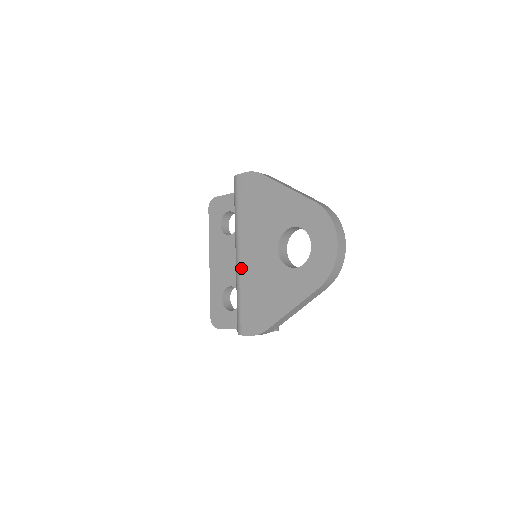
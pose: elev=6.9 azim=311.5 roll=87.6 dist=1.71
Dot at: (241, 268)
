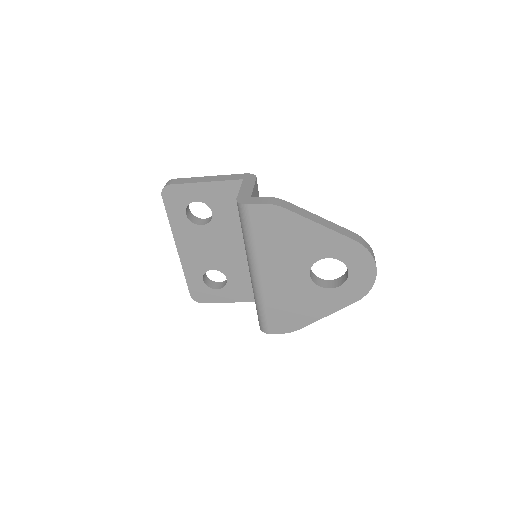
Dot at: (264, 287)
